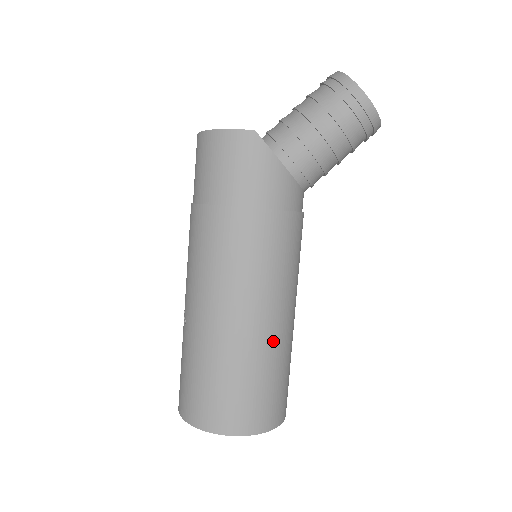
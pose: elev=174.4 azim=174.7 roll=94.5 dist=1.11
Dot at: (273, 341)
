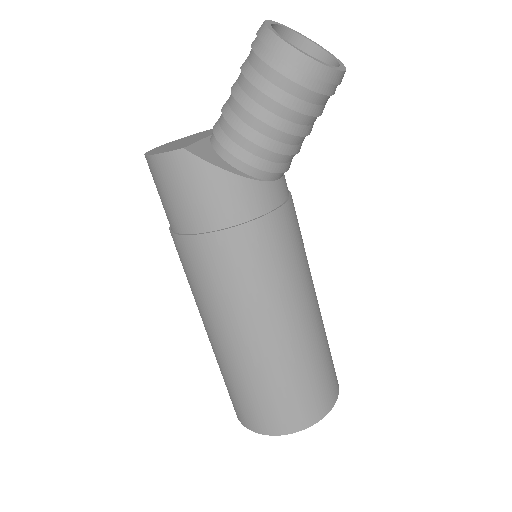
Dot at: (288, 349)
